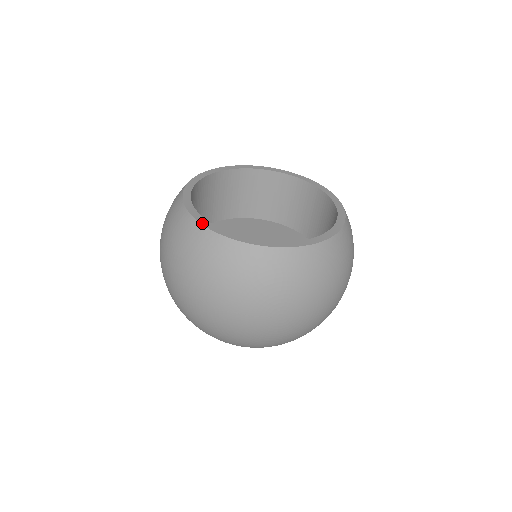
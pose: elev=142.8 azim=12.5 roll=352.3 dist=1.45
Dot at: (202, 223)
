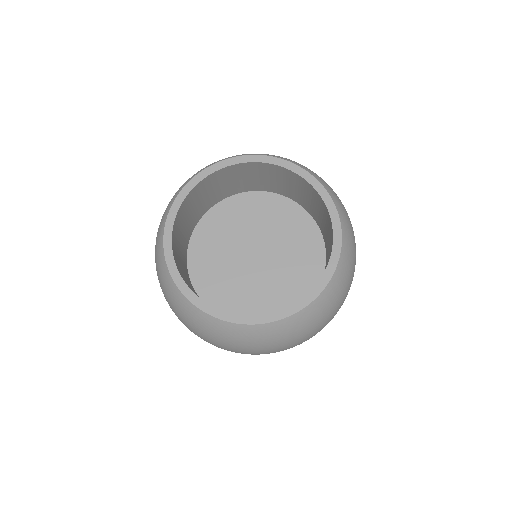
Dot at: (165, 228)
